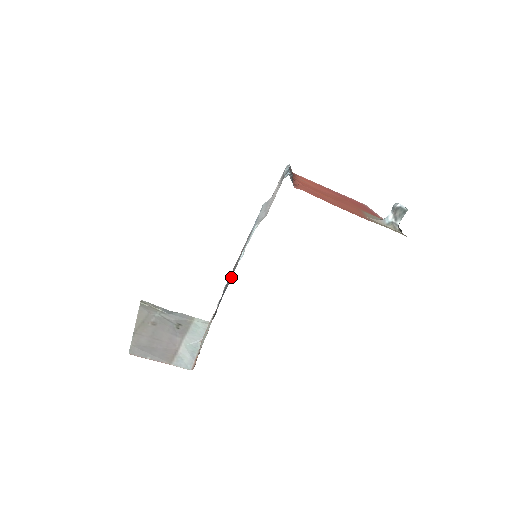
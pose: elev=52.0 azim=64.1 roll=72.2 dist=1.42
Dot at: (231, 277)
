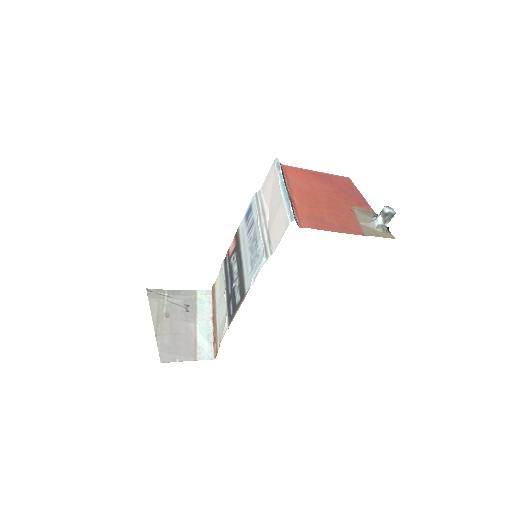
Dot at: (242, 294)
